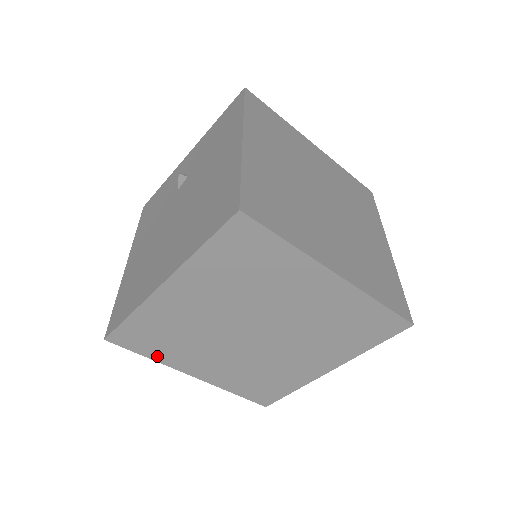
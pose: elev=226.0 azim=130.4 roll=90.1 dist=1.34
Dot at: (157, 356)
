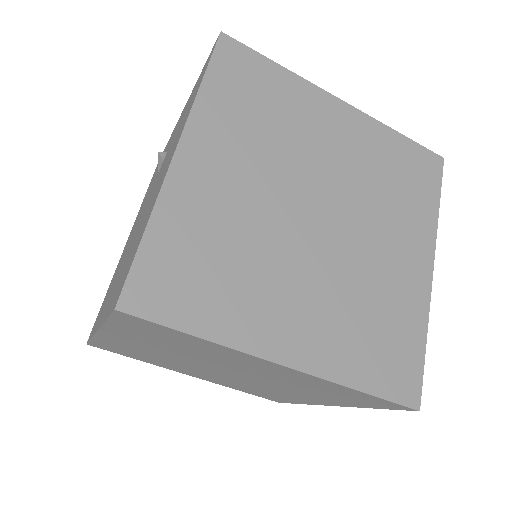
Dot at: (143, 360)
